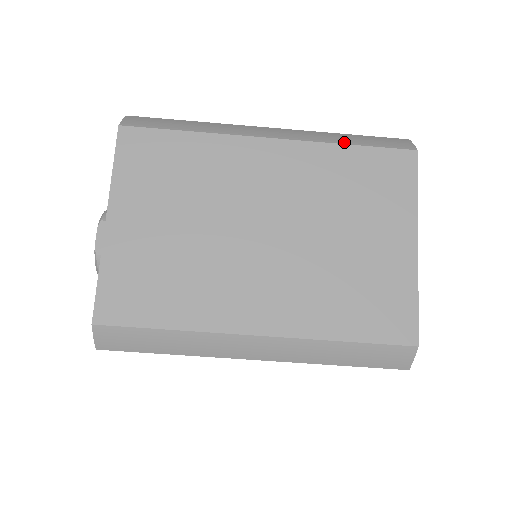
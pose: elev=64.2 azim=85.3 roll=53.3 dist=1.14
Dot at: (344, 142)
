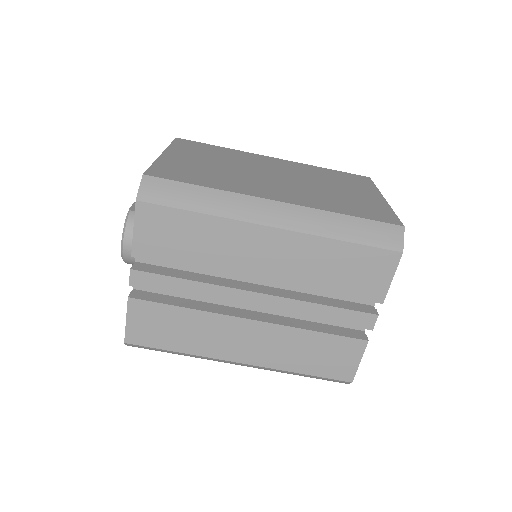
Dot at: (322, 168)
